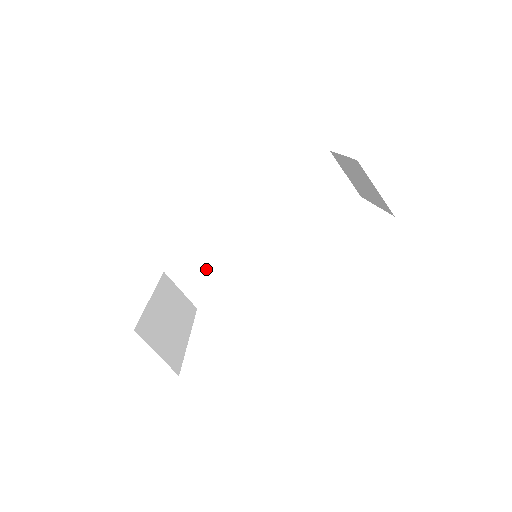
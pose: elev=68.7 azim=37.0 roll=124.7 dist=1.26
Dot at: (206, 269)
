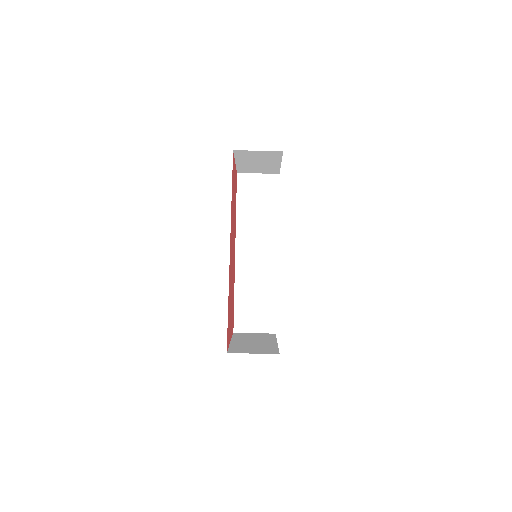
Dot at: (253, 304)
